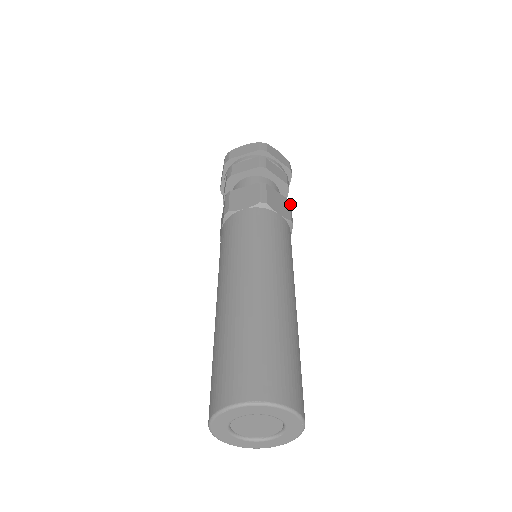
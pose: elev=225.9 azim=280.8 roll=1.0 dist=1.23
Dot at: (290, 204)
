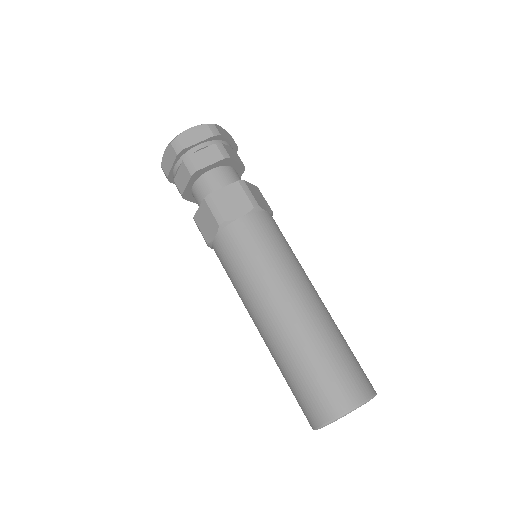
Dot at: (241, 183)
